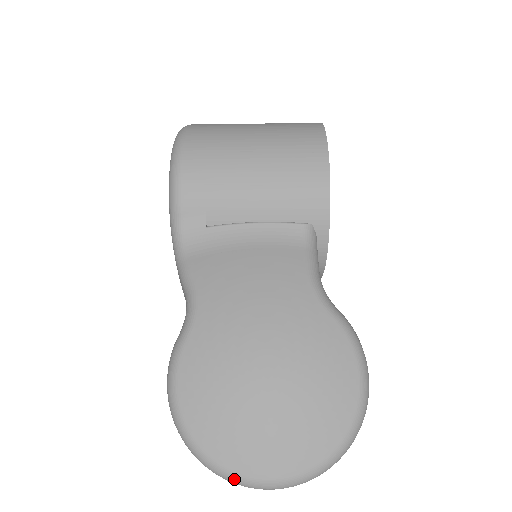
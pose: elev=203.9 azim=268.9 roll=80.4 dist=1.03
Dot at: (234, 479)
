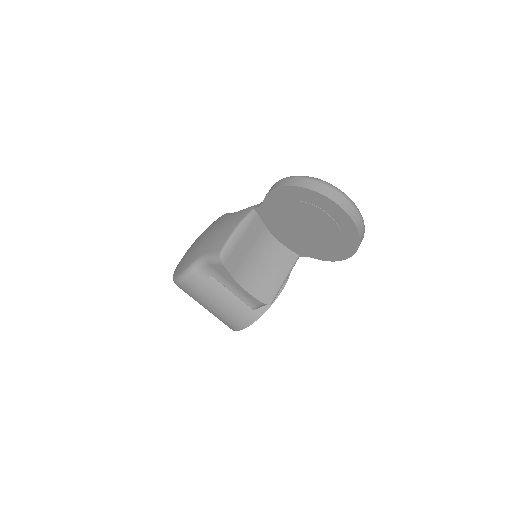
Dot at: occluded
